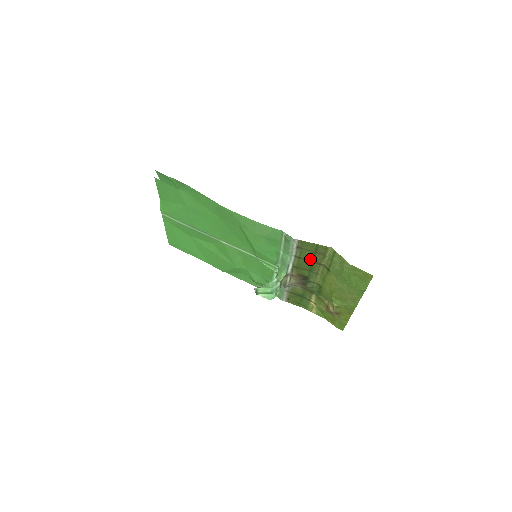
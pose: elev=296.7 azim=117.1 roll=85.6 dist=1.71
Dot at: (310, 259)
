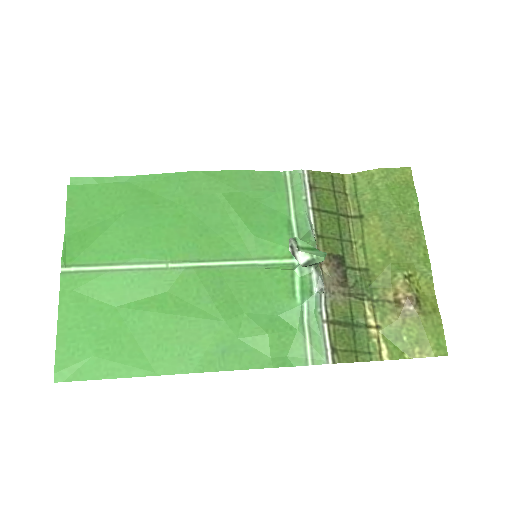
Dot at: (332, 208)
